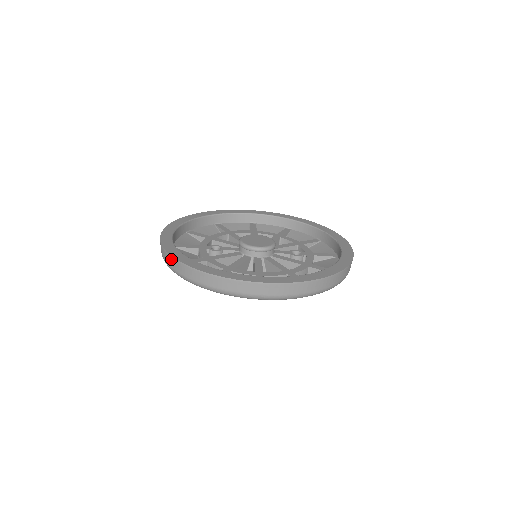
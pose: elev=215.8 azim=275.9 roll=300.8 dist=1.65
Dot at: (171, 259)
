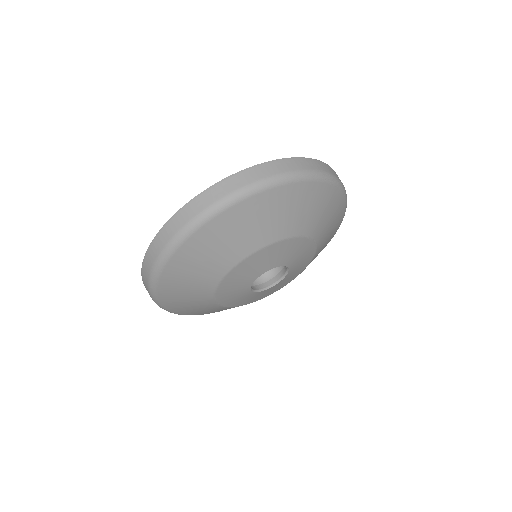
Dot at: occluded
